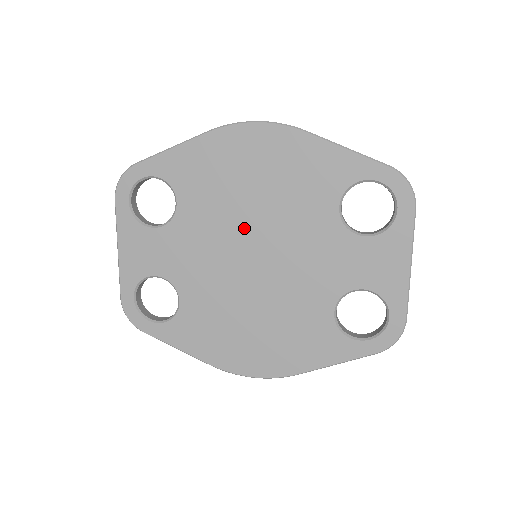
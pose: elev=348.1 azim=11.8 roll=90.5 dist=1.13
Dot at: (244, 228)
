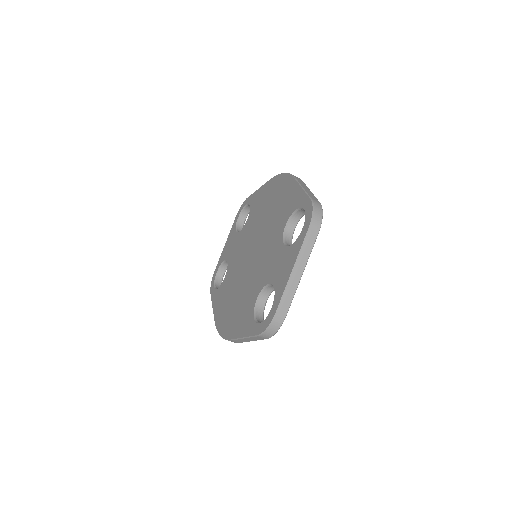
Dot at: (256, 235)
